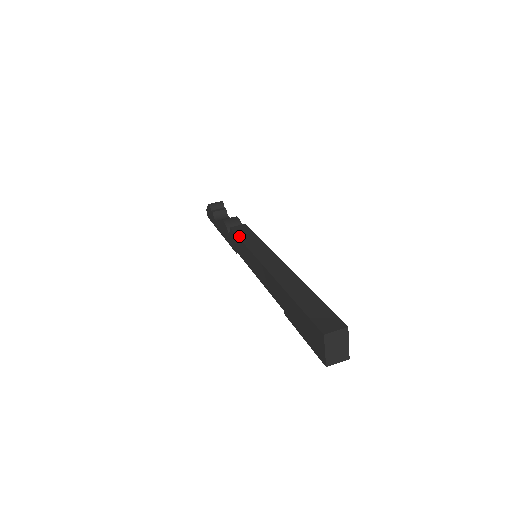
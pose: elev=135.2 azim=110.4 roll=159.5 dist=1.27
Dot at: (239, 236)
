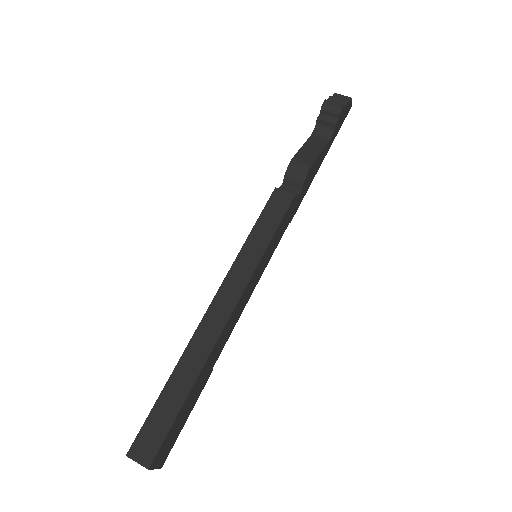
Dot at: (260, 217)
